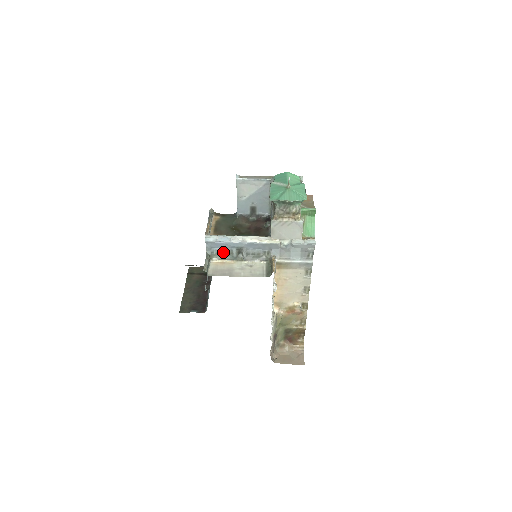
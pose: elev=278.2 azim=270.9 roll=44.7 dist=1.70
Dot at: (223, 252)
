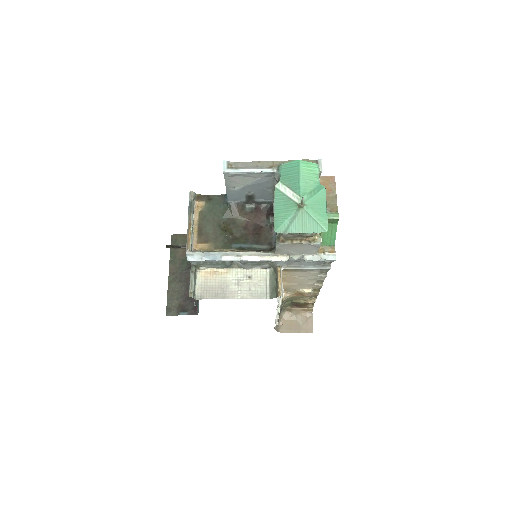
Dot at: (212, 262)
